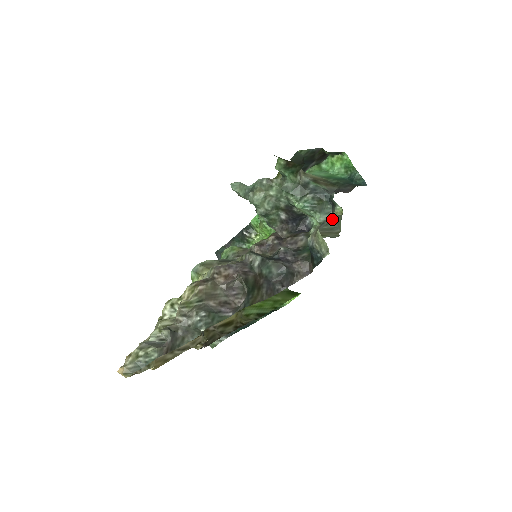
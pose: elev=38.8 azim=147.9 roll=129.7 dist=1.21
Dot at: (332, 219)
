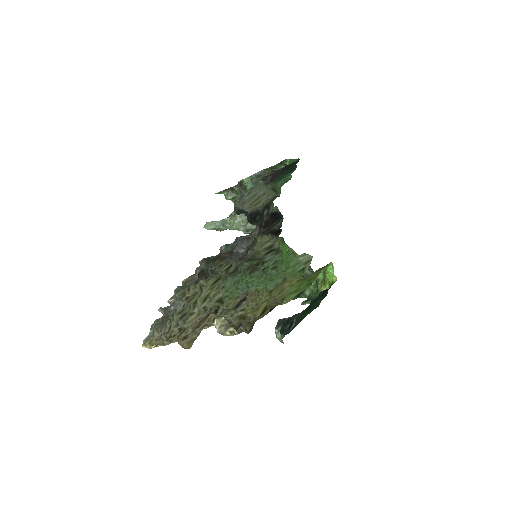
Dot at: (251, 190)
